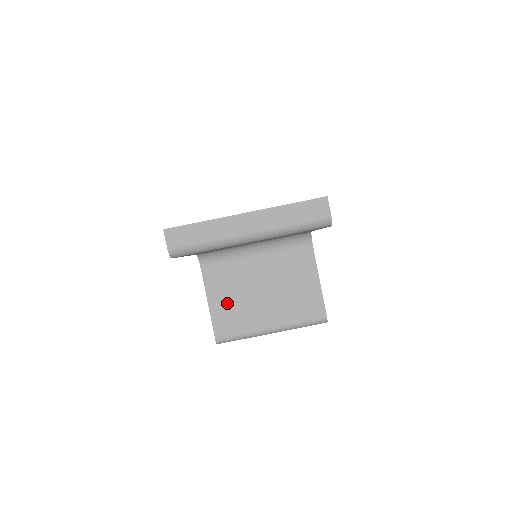
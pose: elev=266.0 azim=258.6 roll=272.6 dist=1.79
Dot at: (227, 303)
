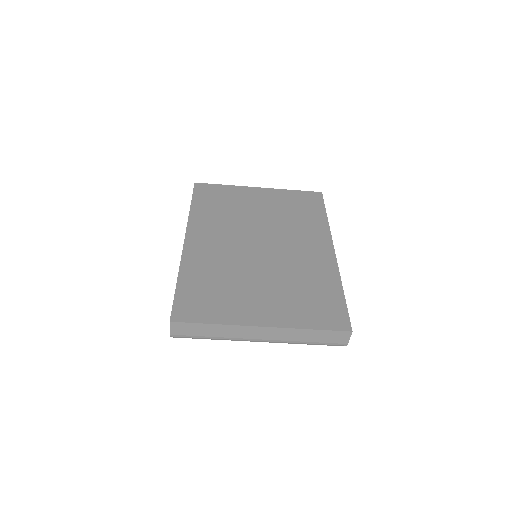
Dot at: occluded
